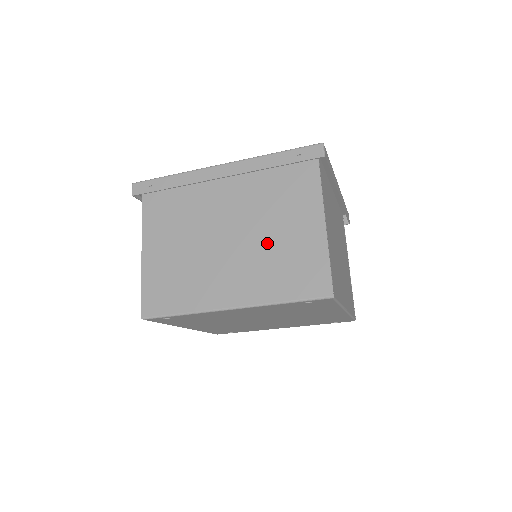
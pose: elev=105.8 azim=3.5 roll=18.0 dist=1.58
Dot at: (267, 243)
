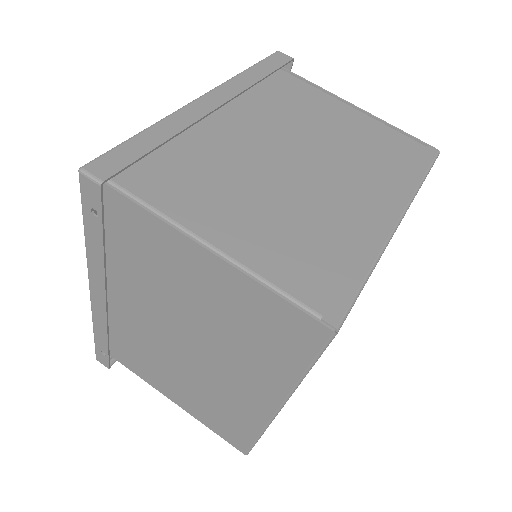
Dot at: (211, 325)
